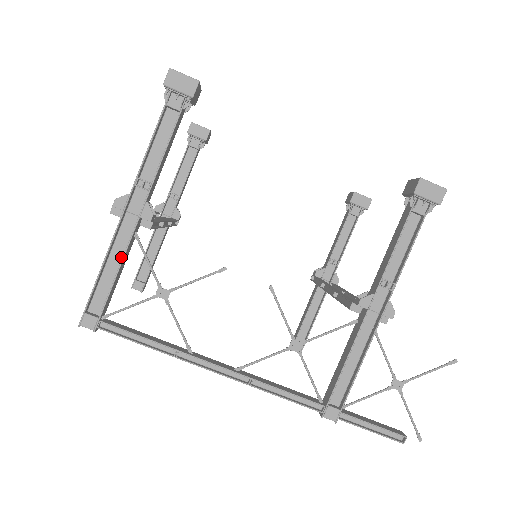
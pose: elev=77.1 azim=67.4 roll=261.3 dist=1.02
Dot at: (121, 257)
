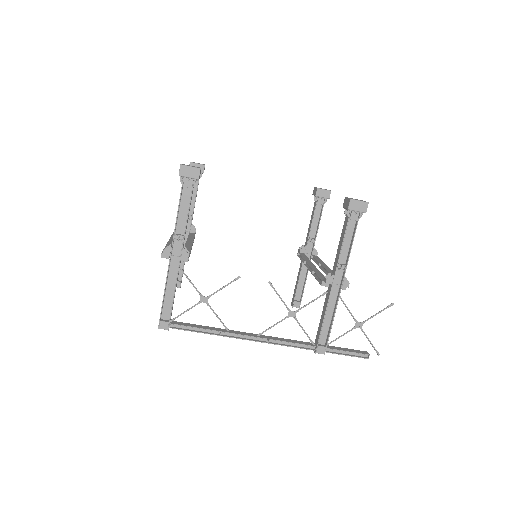
Dot at: (174, 283)
